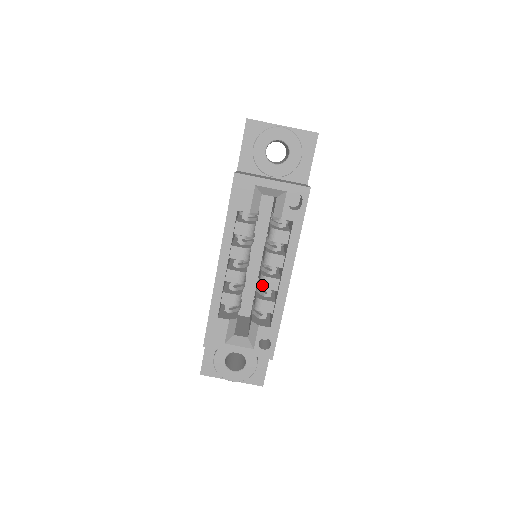
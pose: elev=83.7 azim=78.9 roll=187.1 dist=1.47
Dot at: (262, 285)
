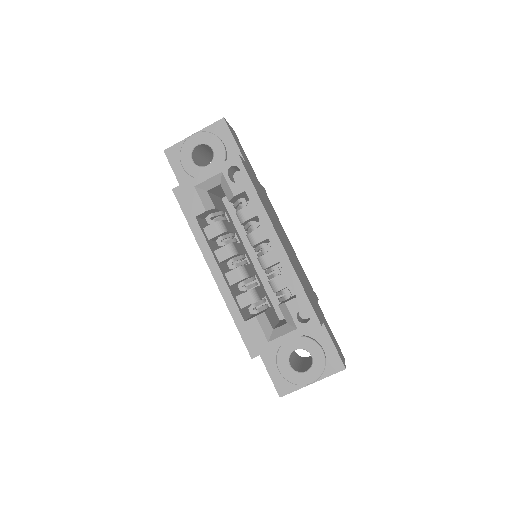
Dot at: (264, 266)
